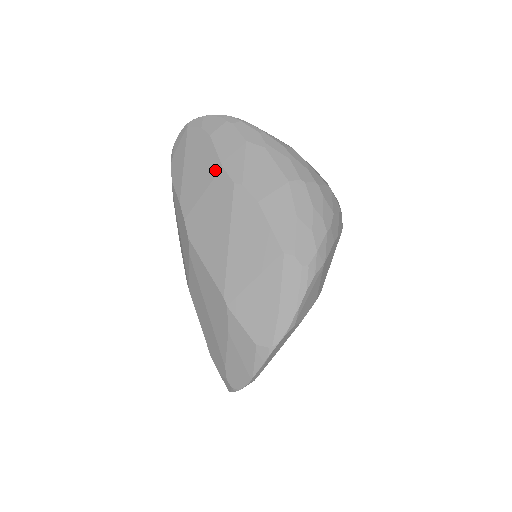
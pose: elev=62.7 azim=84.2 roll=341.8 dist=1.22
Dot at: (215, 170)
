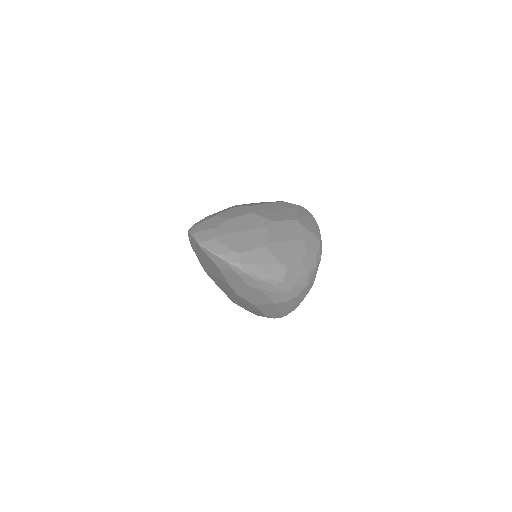
Dot at: (225, 282)
